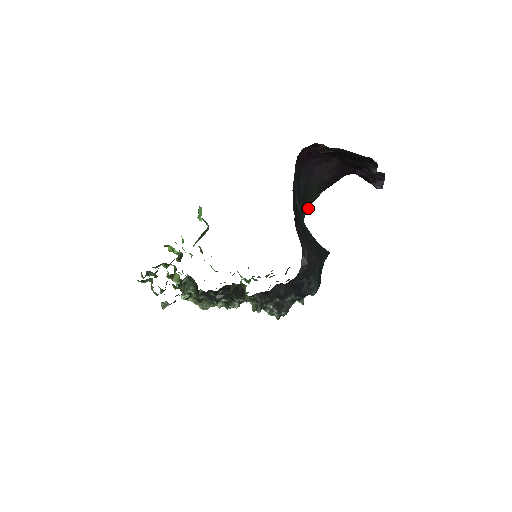
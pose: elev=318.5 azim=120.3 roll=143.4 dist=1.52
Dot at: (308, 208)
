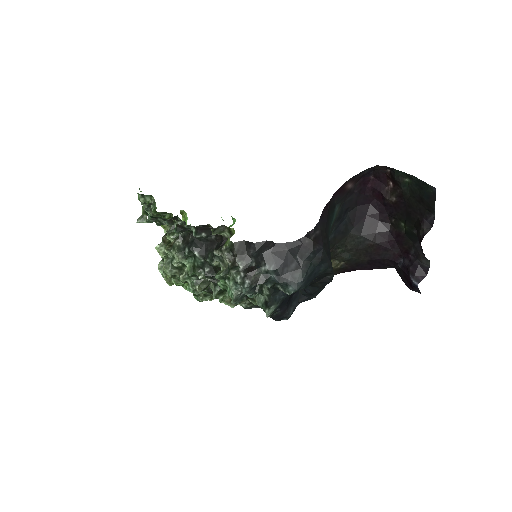
Dot at: occluded
